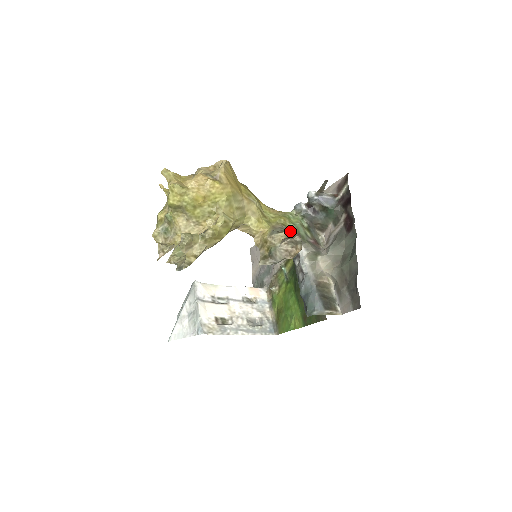
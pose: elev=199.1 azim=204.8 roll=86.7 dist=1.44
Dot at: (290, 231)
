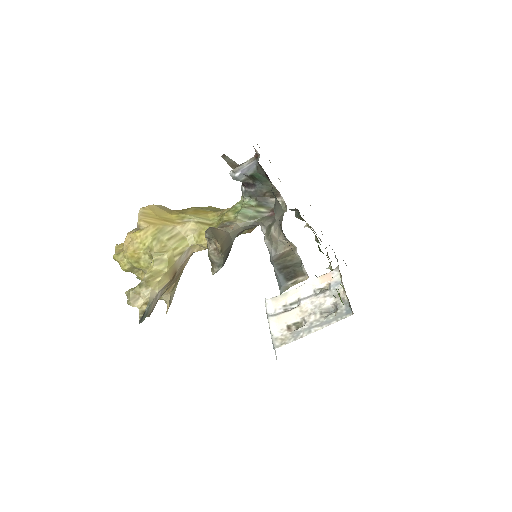
Dot at: (234, 223)
